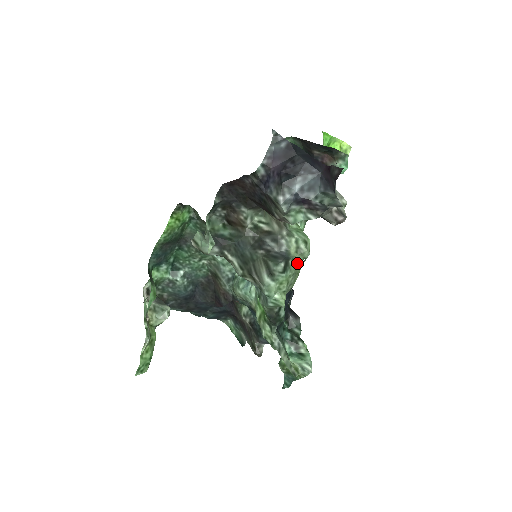
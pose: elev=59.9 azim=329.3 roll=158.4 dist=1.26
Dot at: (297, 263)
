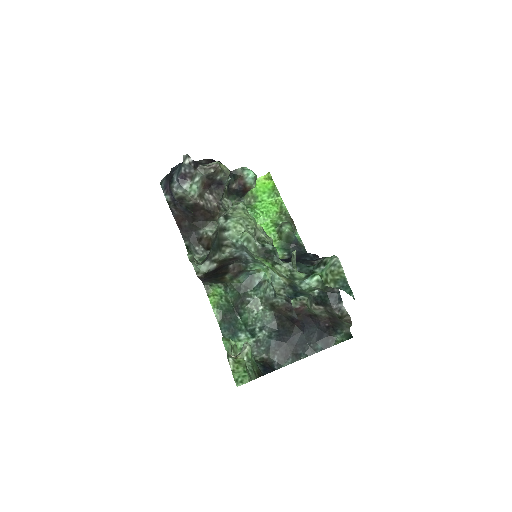
Dot at: (239, 214)
